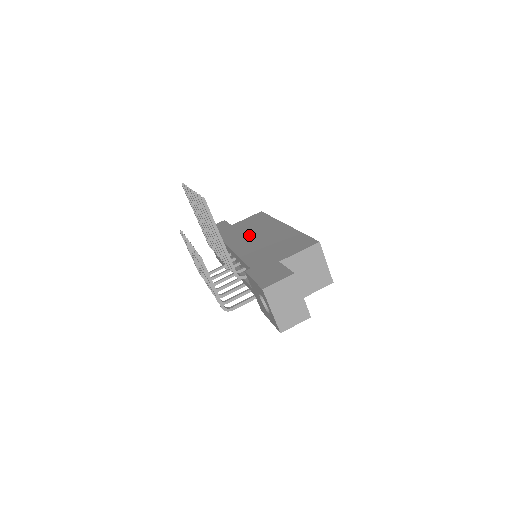
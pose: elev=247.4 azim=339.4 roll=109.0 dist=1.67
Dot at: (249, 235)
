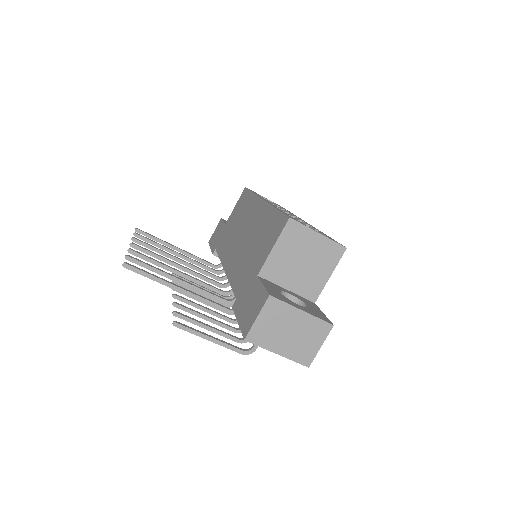
Dot at: (236, 236)
